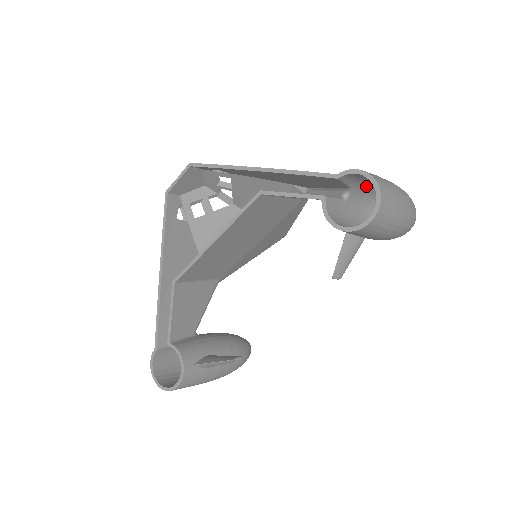
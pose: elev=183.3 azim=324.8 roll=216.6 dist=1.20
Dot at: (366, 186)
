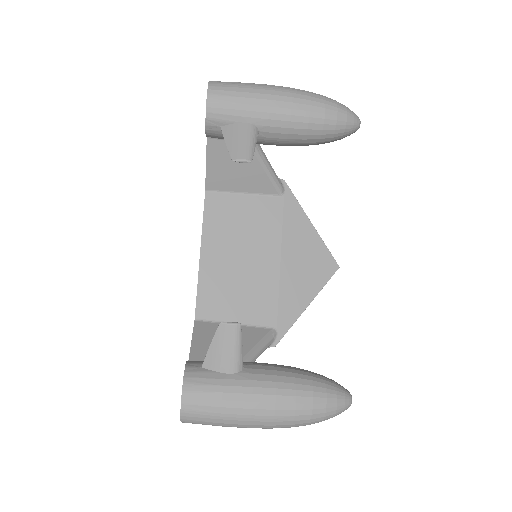
Dot at: occluded
